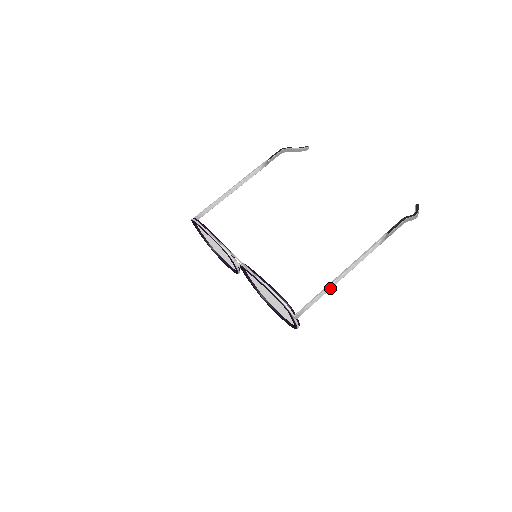
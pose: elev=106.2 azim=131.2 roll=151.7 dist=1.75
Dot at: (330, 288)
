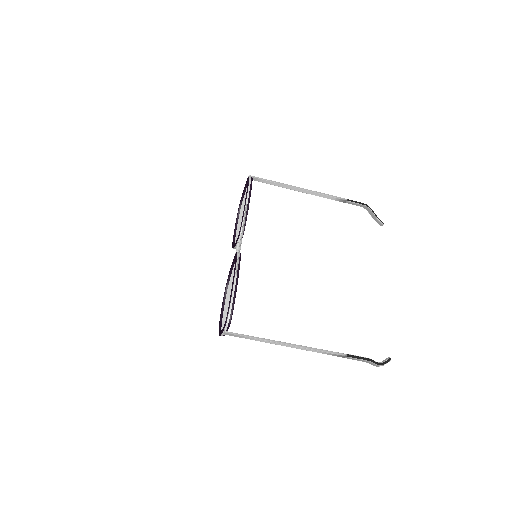
Dot at: (269, 342)
